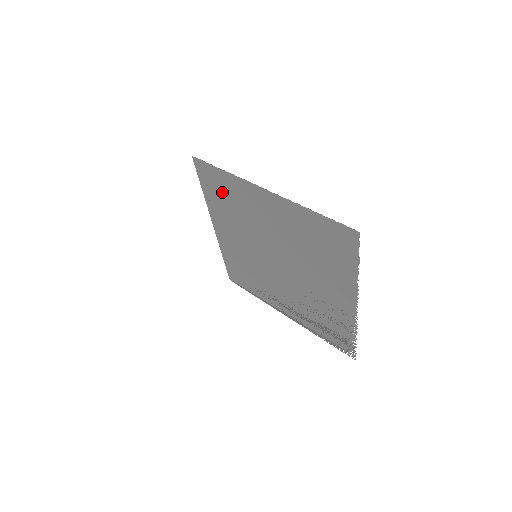
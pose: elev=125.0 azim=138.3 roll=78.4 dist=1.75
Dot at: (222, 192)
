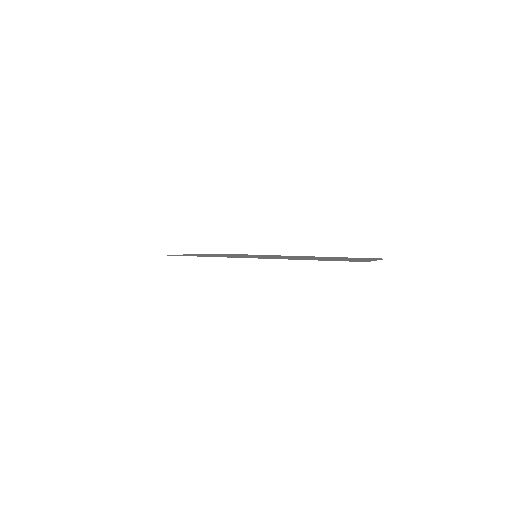
Dot at: occluded
